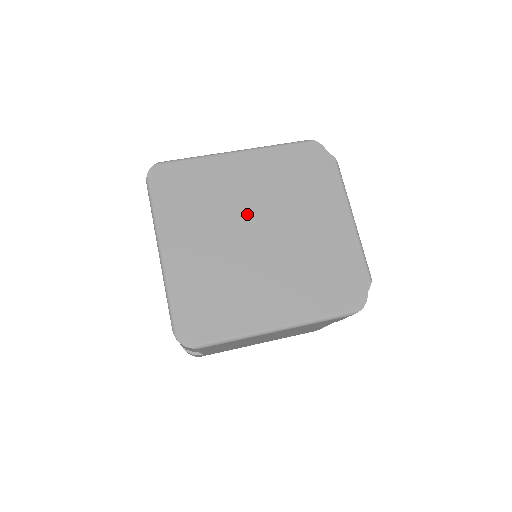
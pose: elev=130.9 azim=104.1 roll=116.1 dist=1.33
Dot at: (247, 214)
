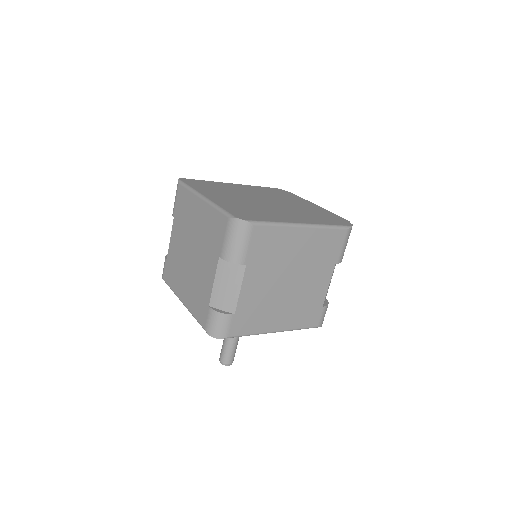
Dot at: (253, 196)
